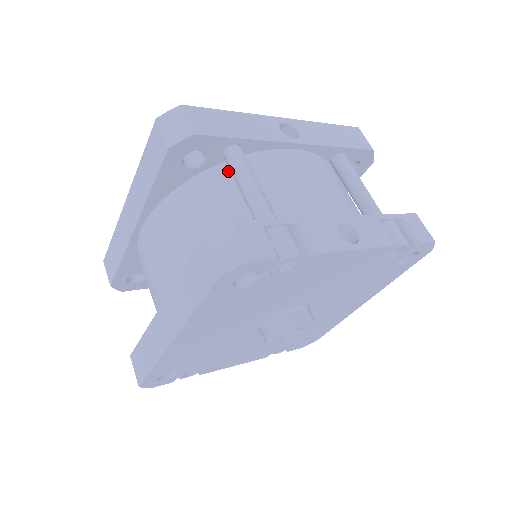
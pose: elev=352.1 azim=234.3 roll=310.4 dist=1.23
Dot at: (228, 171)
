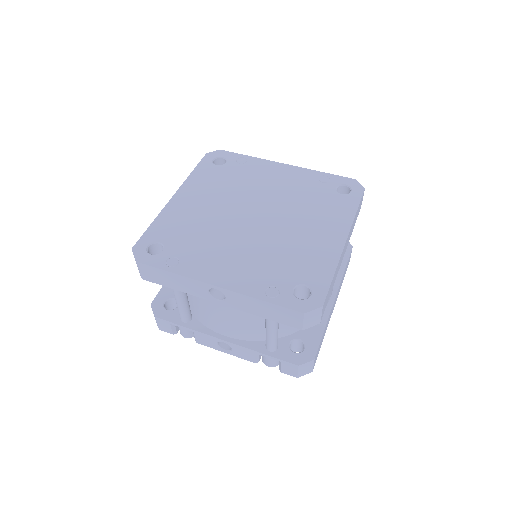
Dot at: occluded
